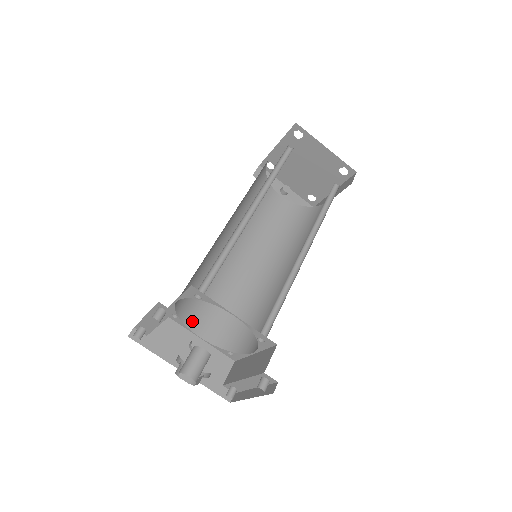
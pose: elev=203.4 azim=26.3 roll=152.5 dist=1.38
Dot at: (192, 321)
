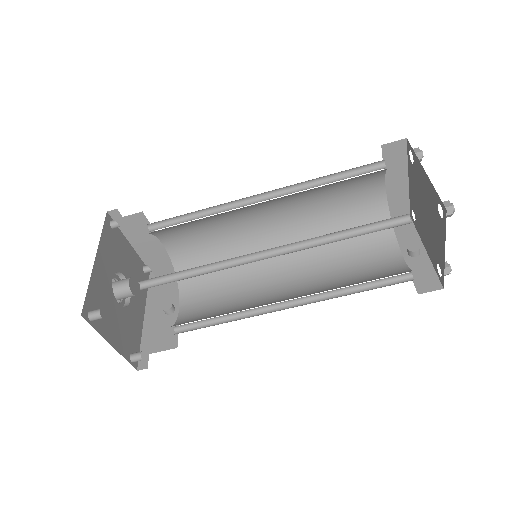
Dot at: (187, 291)
